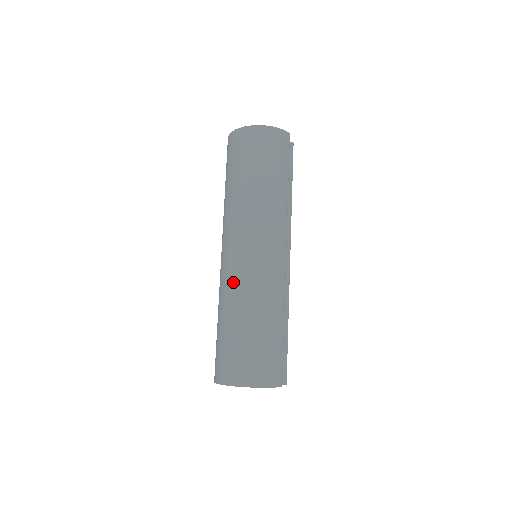
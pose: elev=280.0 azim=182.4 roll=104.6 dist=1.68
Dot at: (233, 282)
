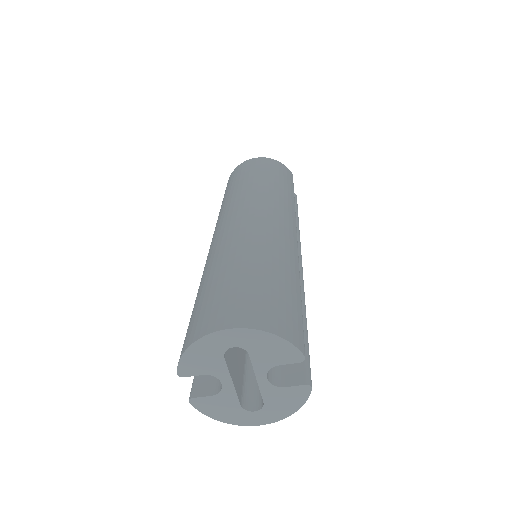
Dot at: (225, 241)
